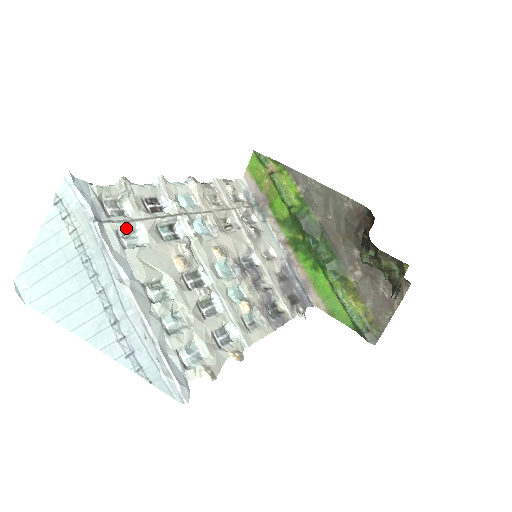
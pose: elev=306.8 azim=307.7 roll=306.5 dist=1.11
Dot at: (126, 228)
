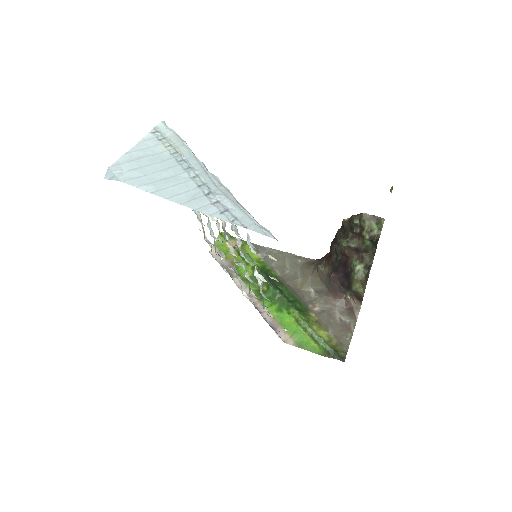
Dot at: occluded
